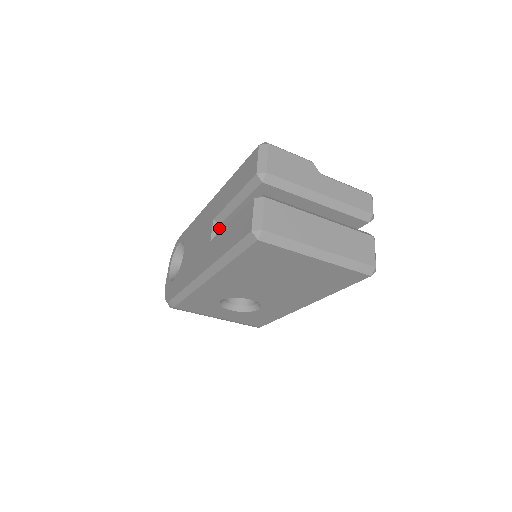
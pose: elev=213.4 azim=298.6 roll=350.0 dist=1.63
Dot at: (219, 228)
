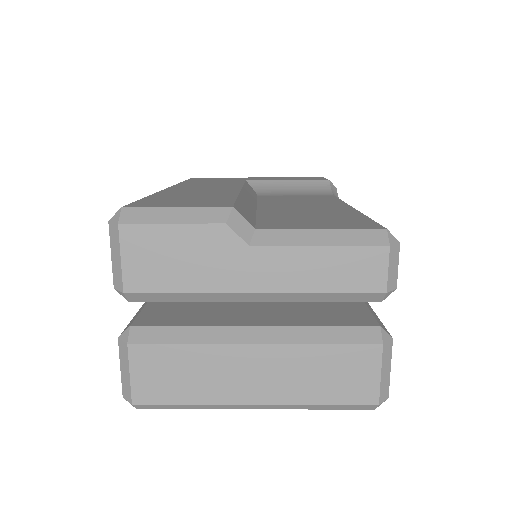
Dot at: occluded
